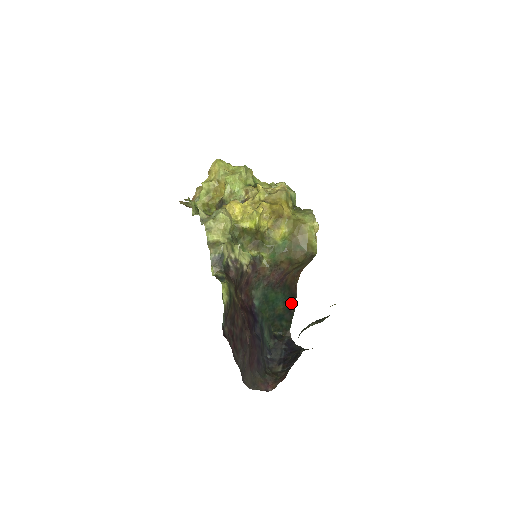
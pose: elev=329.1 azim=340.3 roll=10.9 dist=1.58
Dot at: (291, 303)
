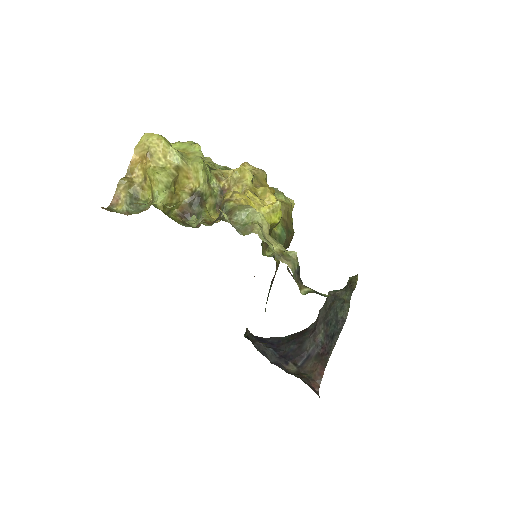
Dot at: occluded
